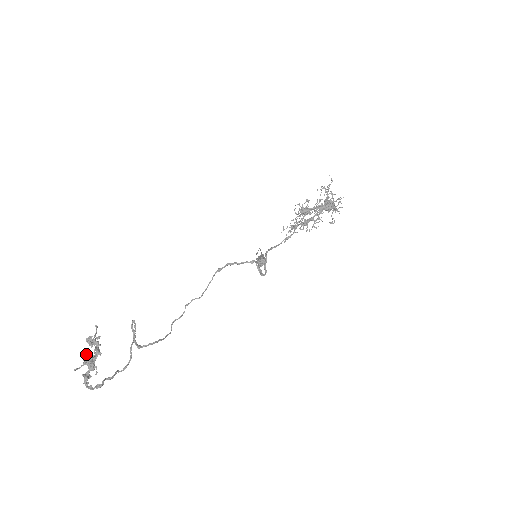
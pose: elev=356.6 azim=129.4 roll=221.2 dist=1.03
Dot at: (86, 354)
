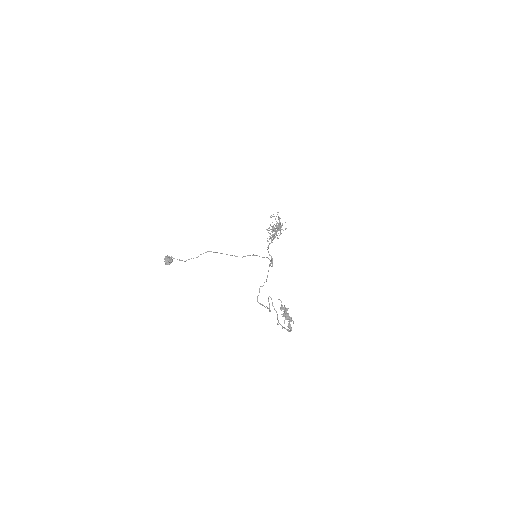
Dot at: (287, 314)
